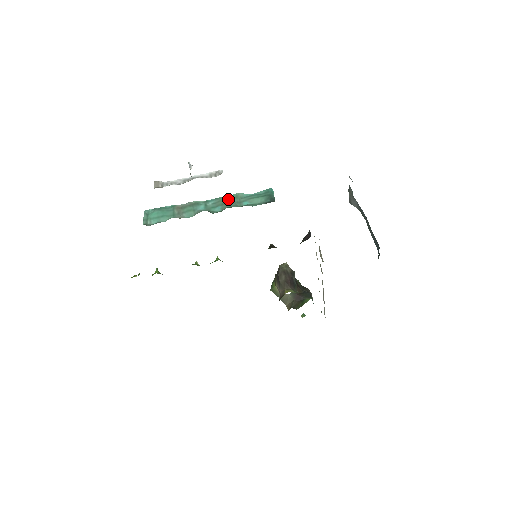
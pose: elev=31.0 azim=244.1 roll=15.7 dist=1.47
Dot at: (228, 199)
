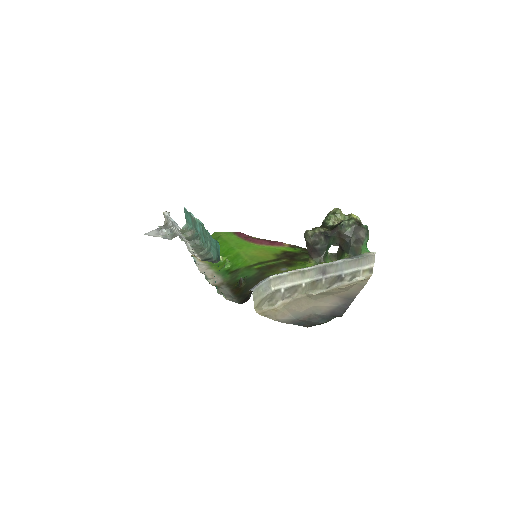
Dot at: (205, 232)
